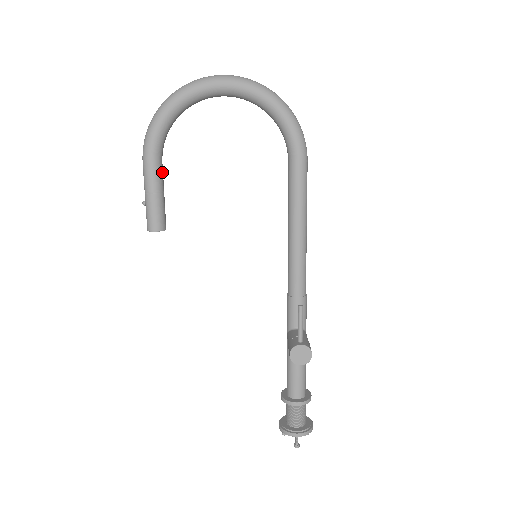
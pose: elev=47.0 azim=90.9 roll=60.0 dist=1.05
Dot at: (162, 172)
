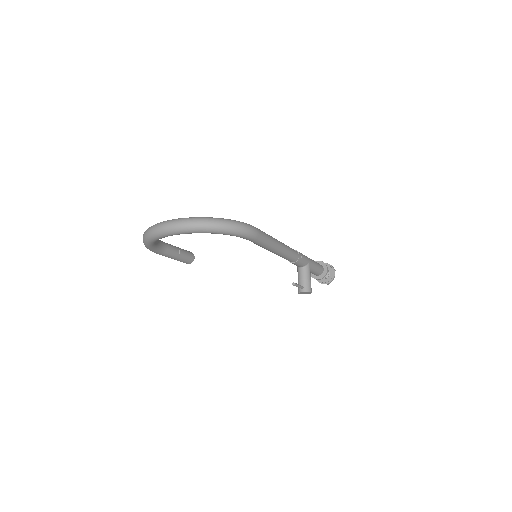
Dot at: (171, 250)
